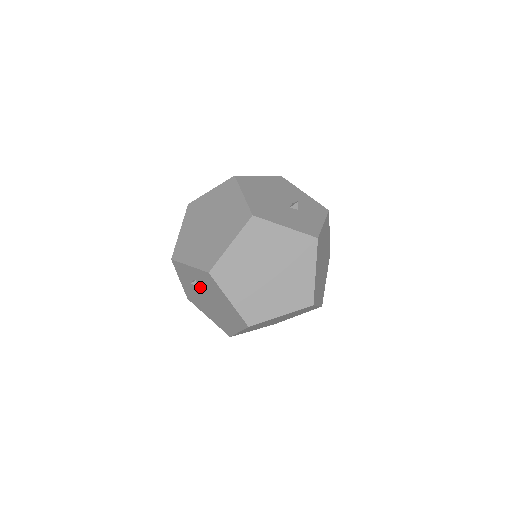
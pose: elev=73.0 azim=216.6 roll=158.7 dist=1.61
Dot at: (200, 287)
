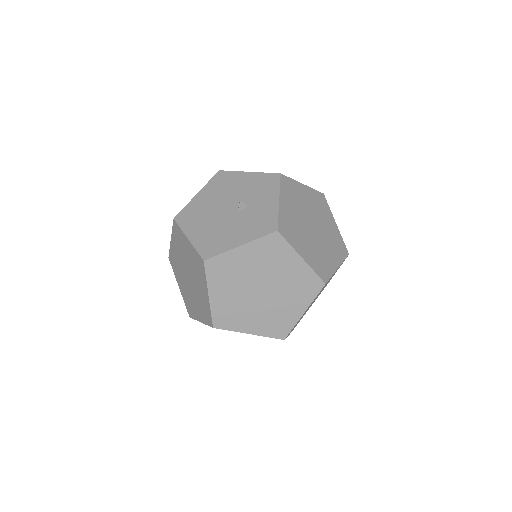
Dot at: occluded
